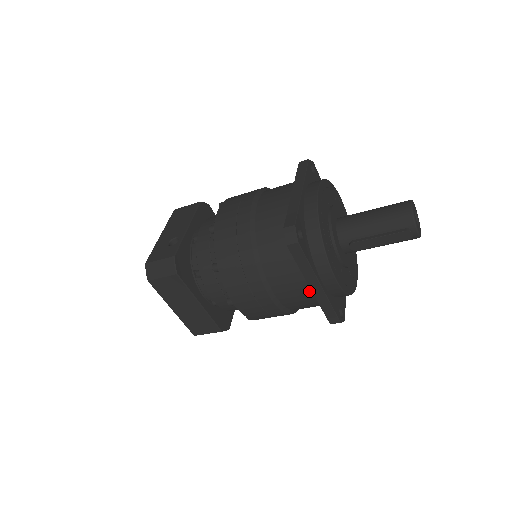
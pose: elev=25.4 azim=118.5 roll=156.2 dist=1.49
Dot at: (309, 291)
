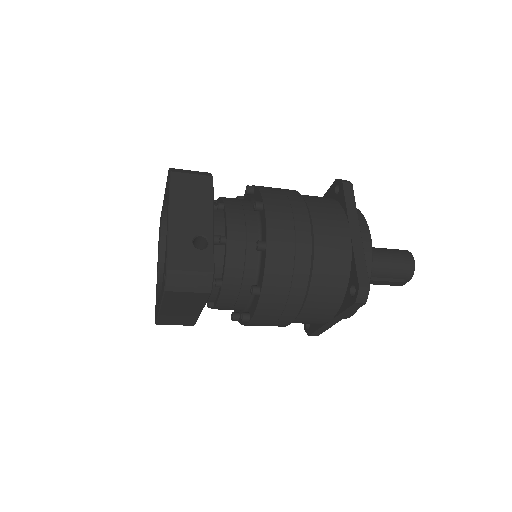
Dot at: (325, 322)
